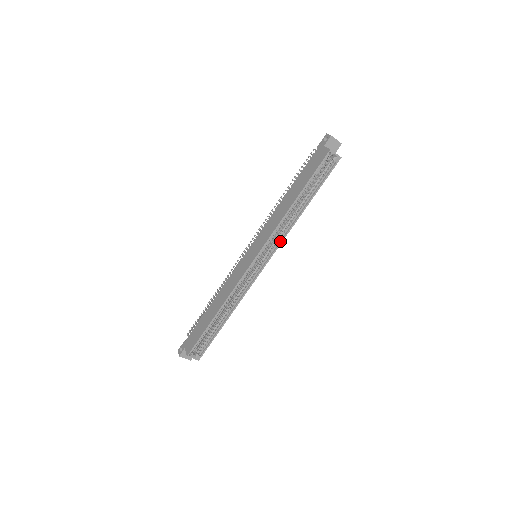
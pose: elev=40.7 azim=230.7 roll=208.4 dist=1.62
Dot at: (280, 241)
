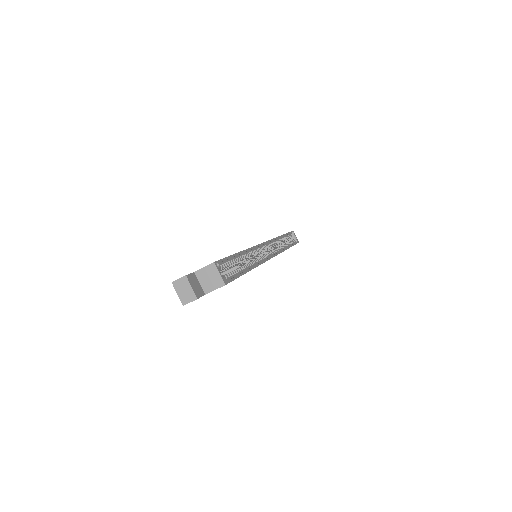
Dot at: (279, 251)
